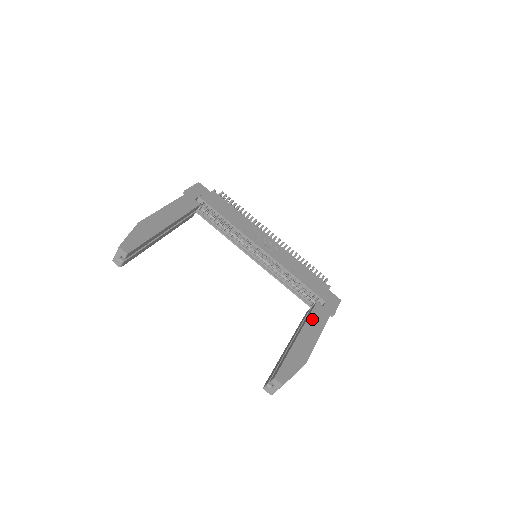
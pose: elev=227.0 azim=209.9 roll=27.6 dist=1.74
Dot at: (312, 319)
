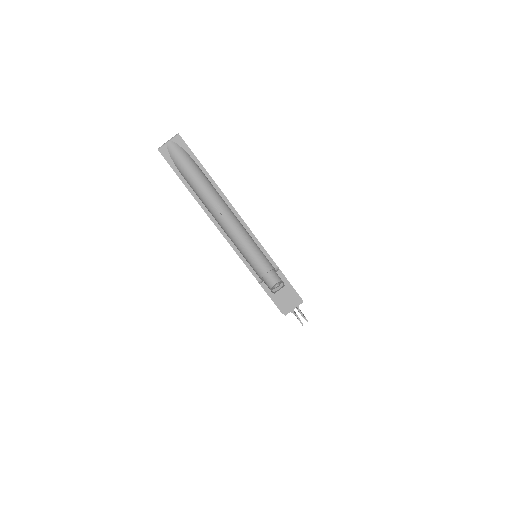
Dot at: occluded
